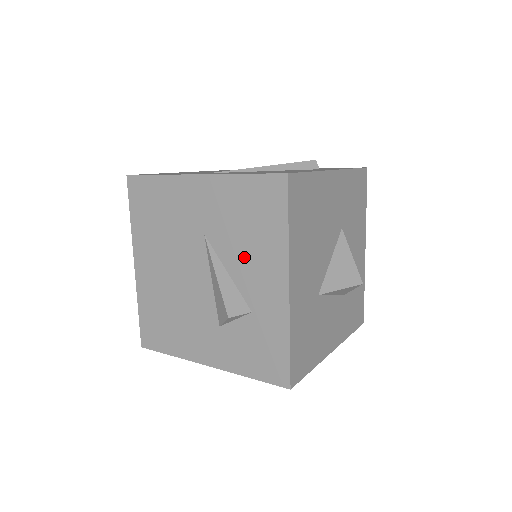
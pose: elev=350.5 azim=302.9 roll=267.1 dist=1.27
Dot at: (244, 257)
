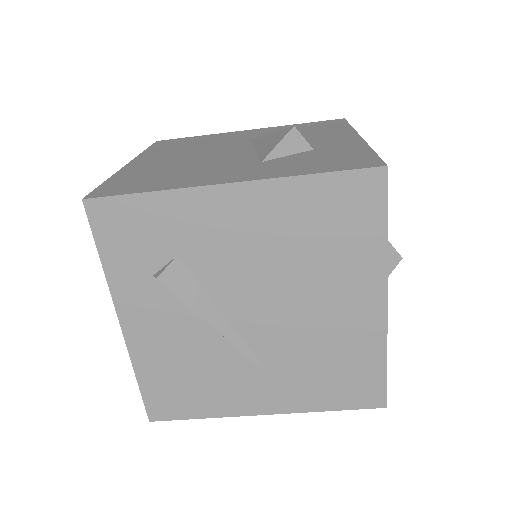
Dot at: occluded
